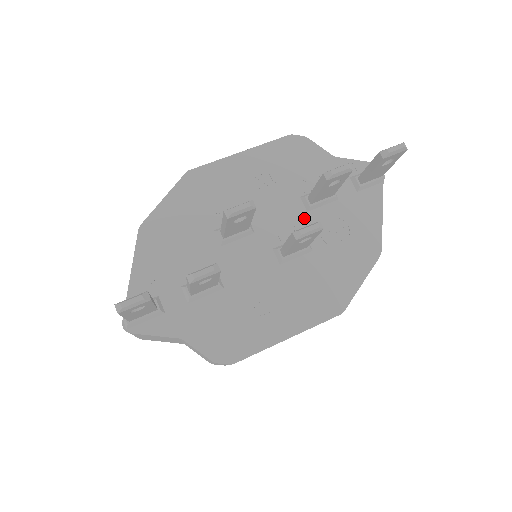
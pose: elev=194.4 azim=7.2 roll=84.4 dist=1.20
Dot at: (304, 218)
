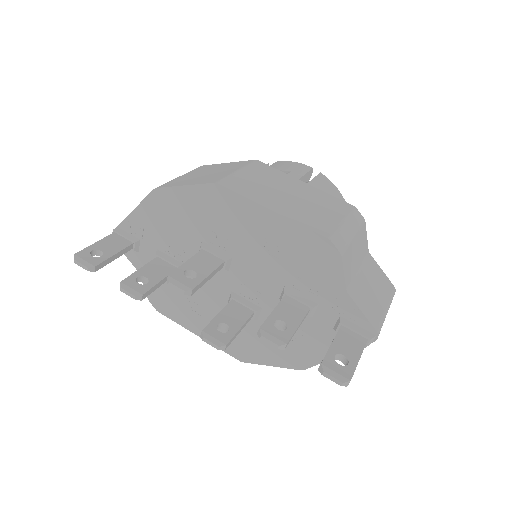
Dot at: (272, 299)
